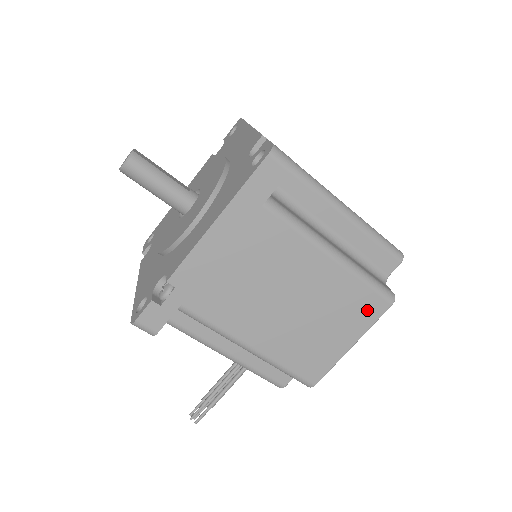
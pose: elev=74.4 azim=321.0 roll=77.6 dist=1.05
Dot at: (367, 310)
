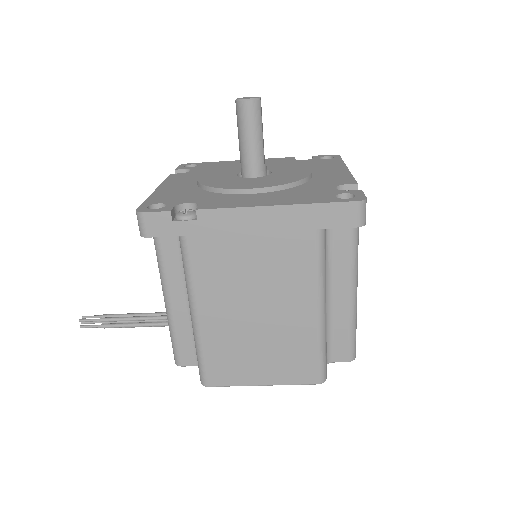
Dot at: (299, 371)
